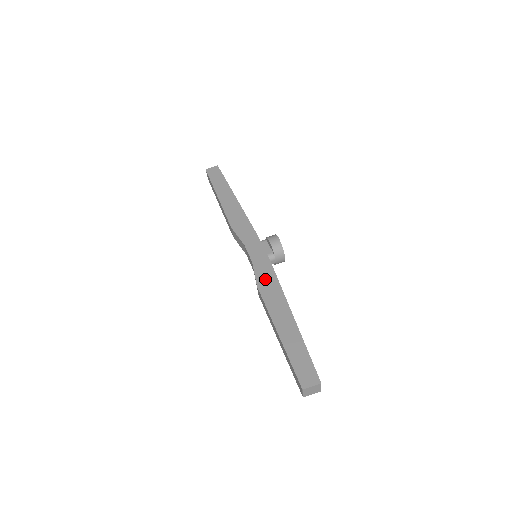
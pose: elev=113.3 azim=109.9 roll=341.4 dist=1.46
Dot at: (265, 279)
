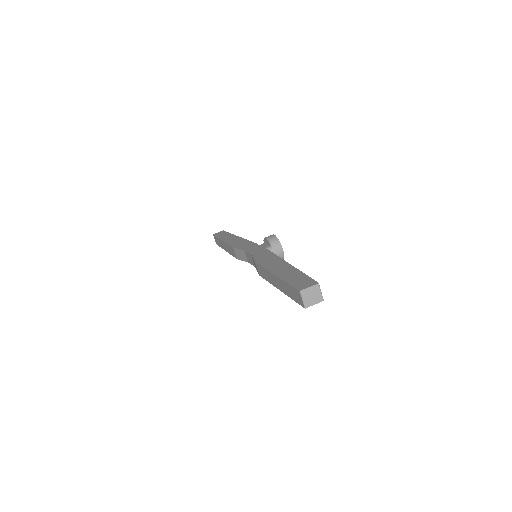
Dot at: (262, 257)
